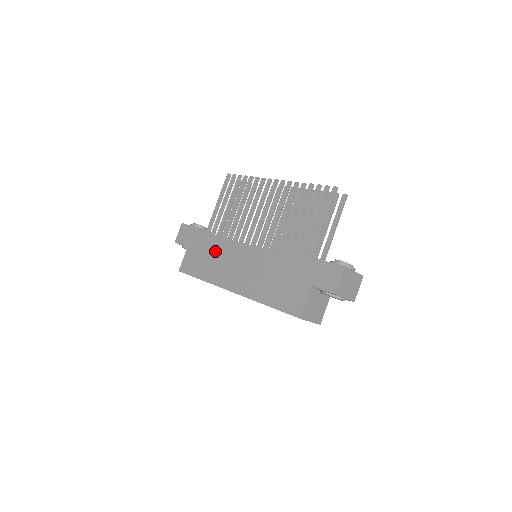
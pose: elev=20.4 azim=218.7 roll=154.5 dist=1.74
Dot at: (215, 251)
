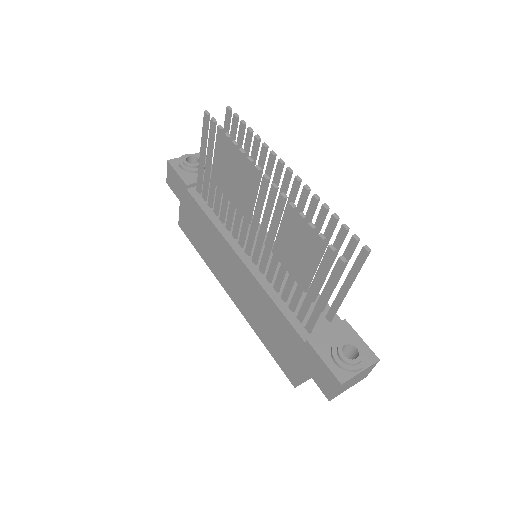
Dot at: (207, 234)
